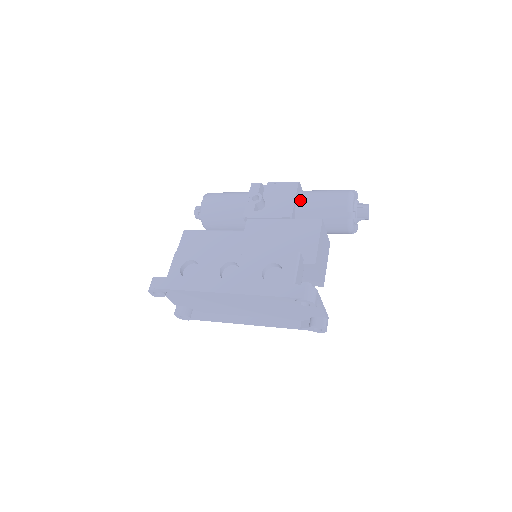
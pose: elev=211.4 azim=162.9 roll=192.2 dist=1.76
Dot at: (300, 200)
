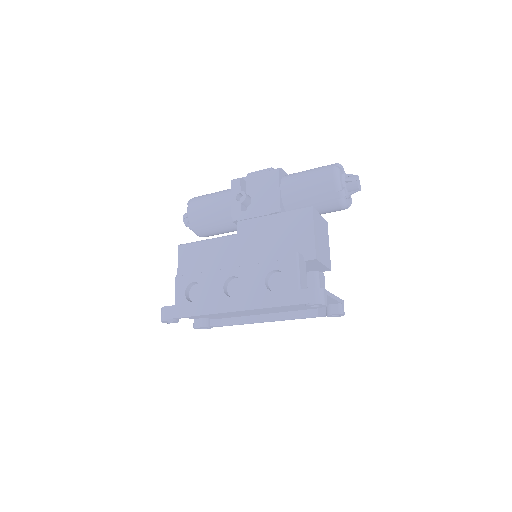
Dot at: (285, 189)
